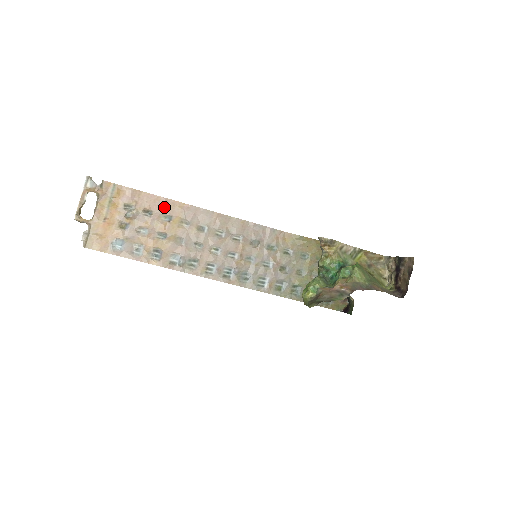
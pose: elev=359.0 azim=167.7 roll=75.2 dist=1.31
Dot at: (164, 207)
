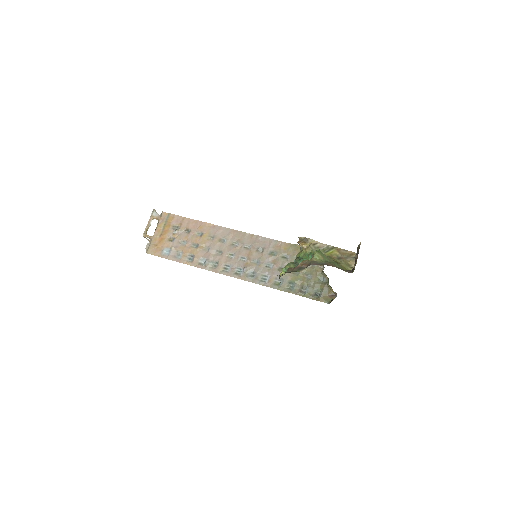
Dot at: (198, 227)
